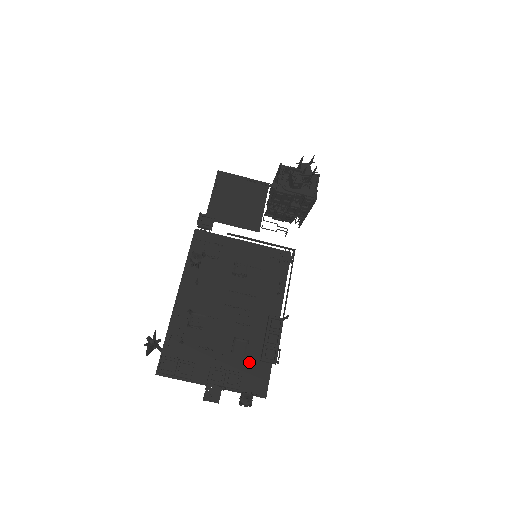
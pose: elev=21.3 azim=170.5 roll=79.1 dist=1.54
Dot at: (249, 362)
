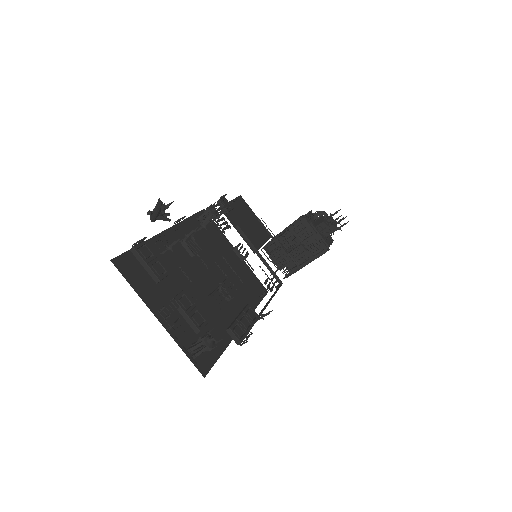
Dot at: (203, 333)
